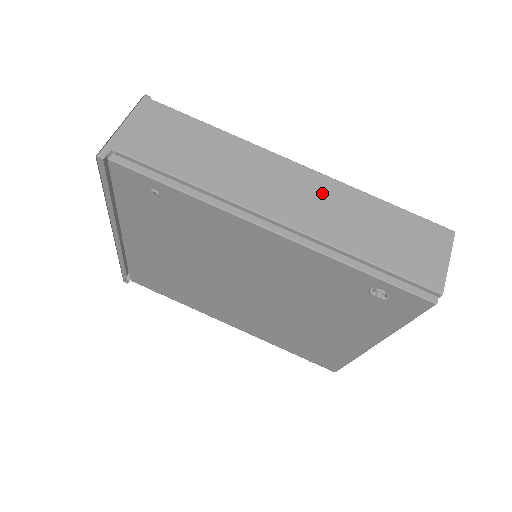
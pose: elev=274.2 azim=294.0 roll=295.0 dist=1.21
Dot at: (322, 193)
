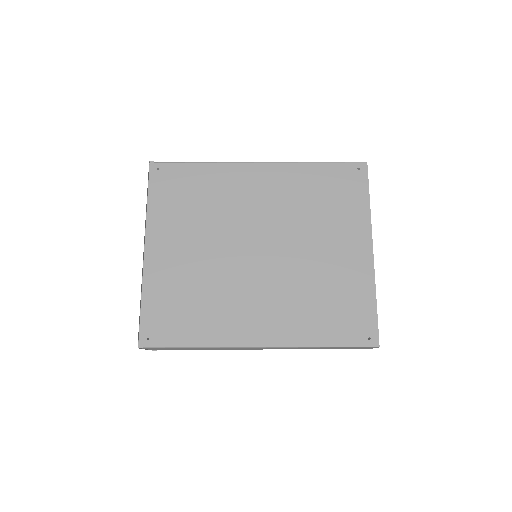
Dot at: occluded
